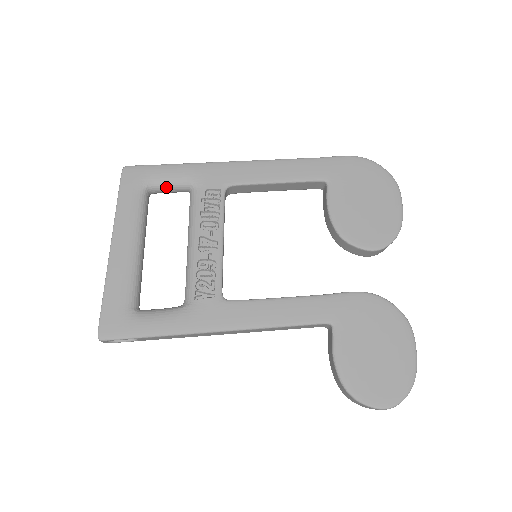
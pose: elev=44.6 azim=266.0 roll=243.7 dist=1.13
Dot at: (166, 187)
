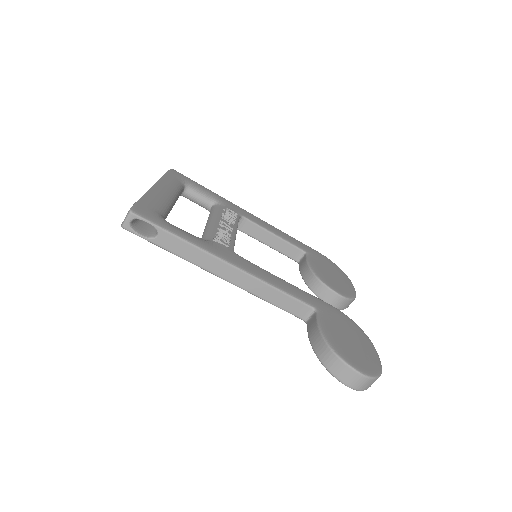
Dot at: (198, 193)
